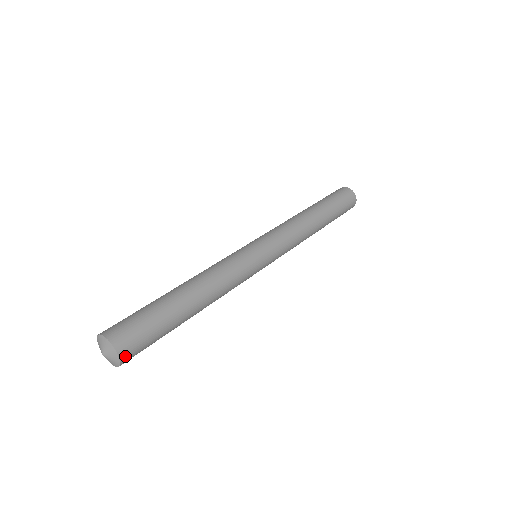
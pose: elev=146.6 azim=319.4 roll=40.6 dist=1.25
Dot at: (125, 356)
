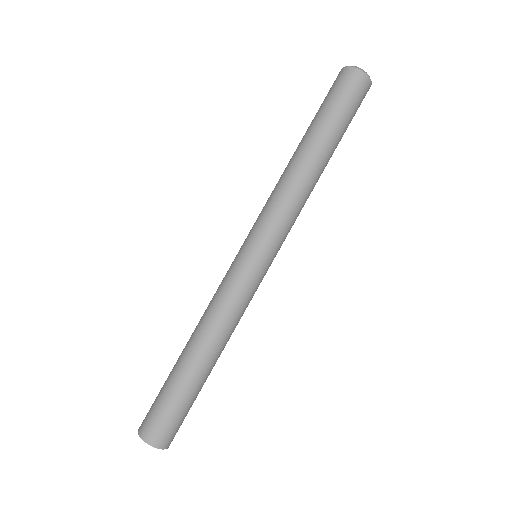
Dot at: (170, 443)
